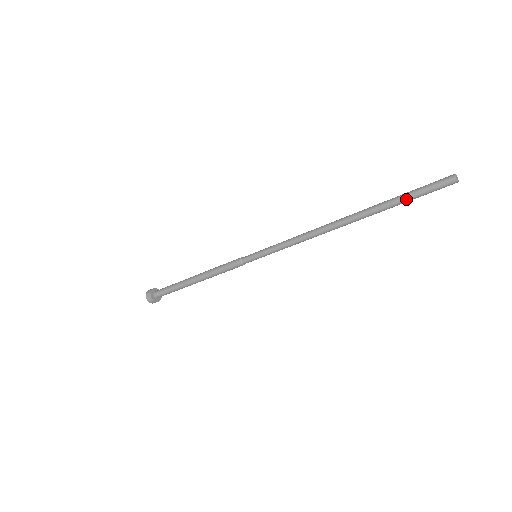
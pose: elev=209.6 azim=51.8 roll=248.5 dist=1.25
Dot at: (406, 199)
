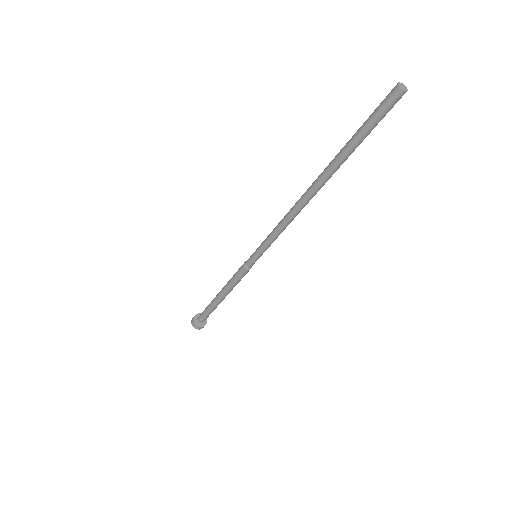
Dot at: (356, 135)
